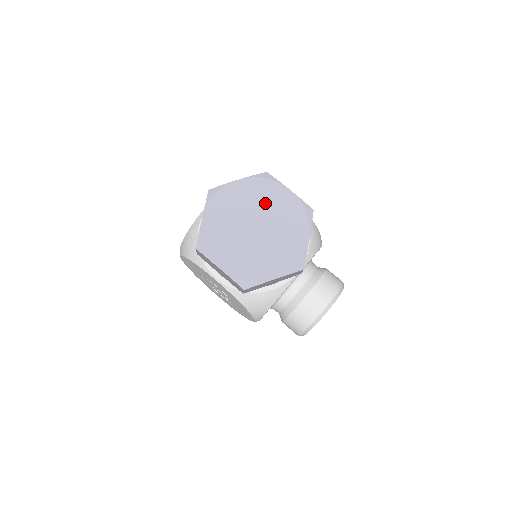
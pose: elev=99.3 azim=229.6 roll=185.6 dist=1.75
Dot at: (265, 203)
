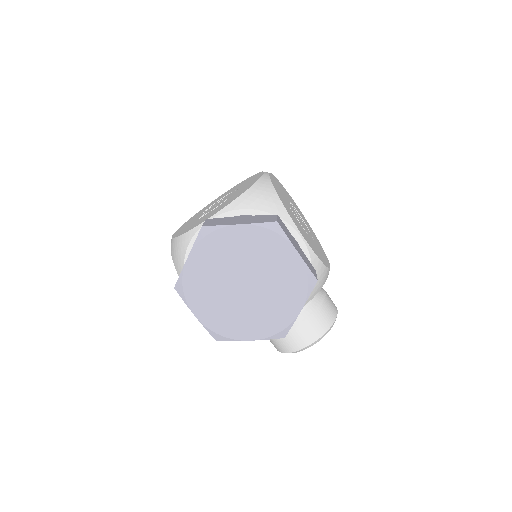
Dot at: (263, 260)
